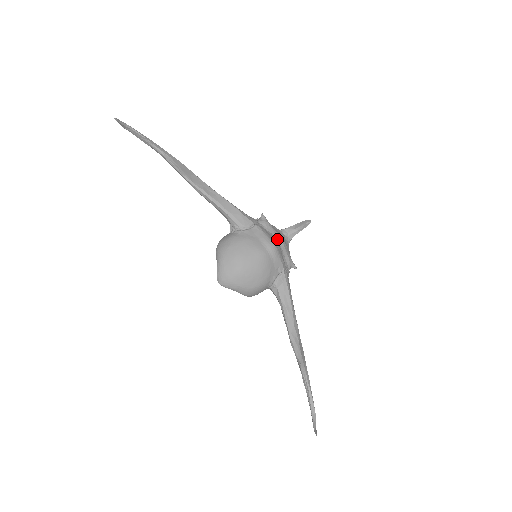
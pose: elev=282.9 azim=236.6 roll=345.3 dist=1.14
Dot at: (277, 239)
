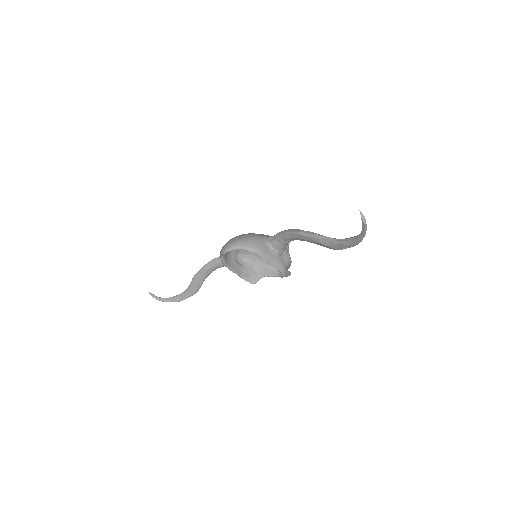
Dot at: occluded
